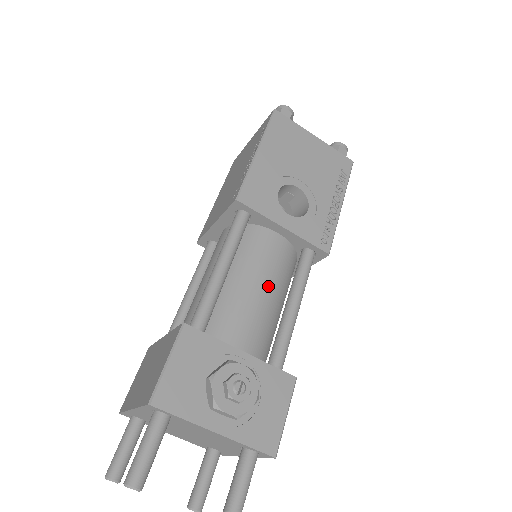
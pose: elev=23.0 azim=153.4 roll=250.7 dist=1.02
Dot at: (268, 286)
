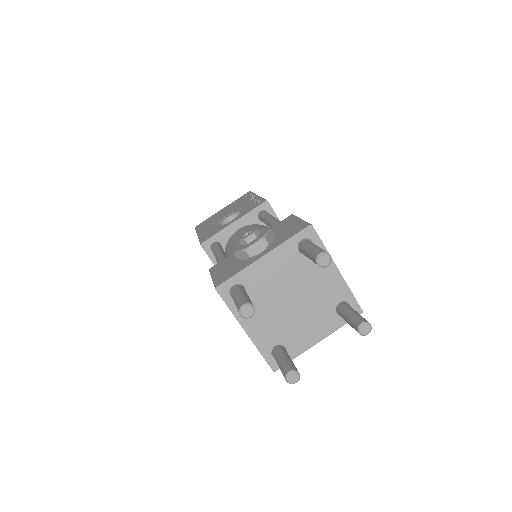
Dot at: occluded
